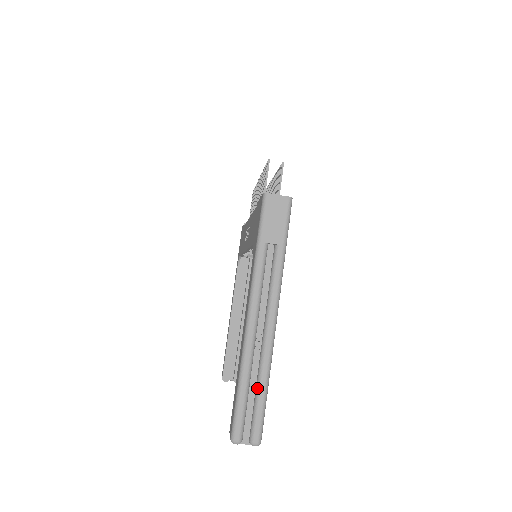
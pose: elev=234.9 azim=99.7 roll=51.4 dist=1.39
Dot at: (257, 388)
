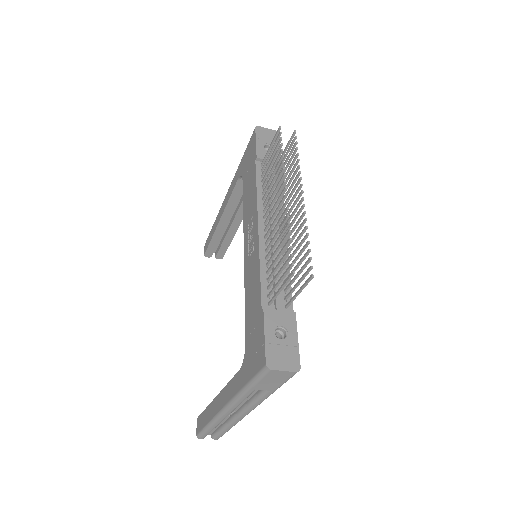
Dot at: (223, 427)
